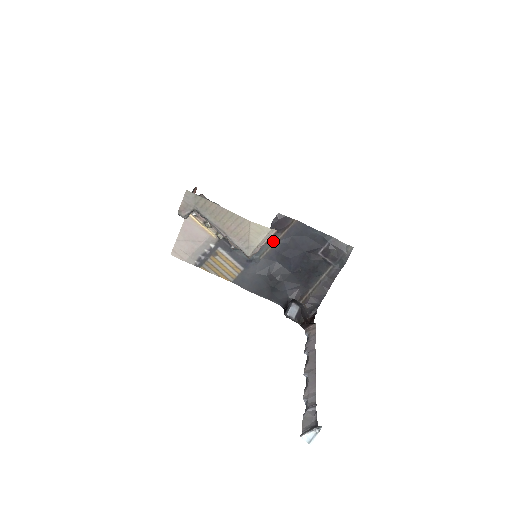
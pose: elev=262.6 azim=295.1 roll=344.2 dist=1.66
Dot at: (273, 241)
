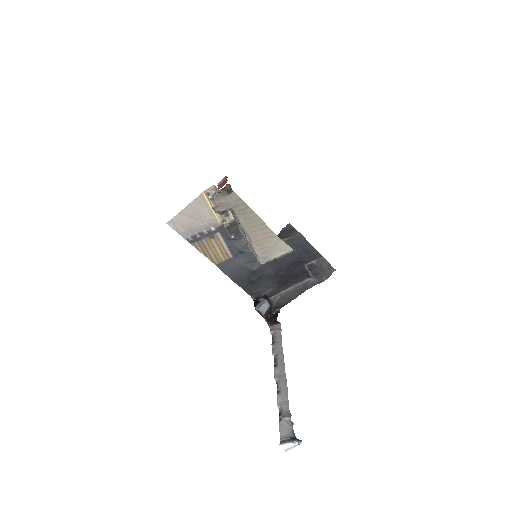
Dot at: occluded
